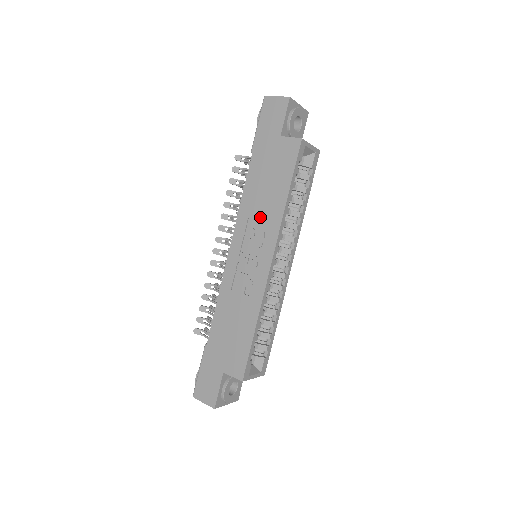
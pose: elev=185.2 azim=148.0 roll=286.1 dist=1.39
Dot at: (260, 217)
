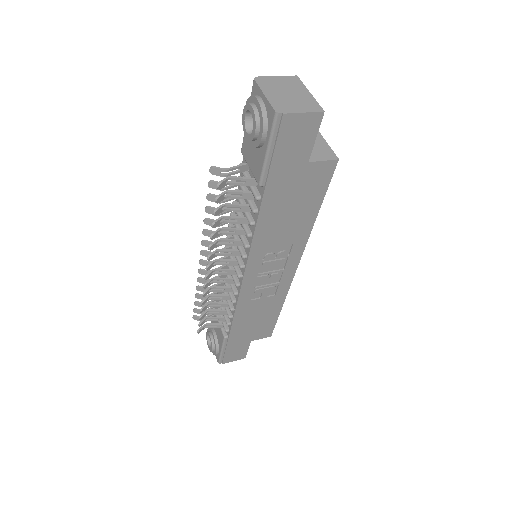
Dot at: (282, 243)
